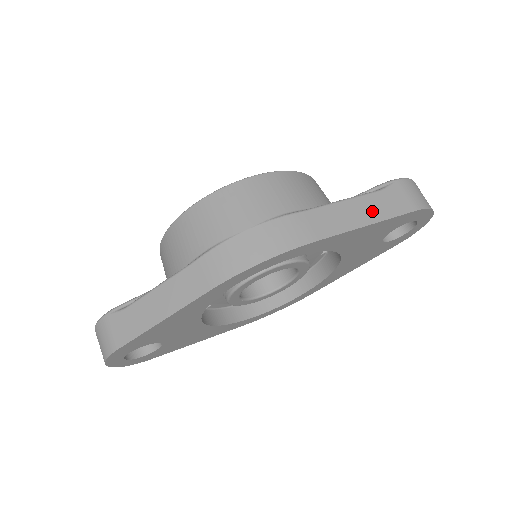
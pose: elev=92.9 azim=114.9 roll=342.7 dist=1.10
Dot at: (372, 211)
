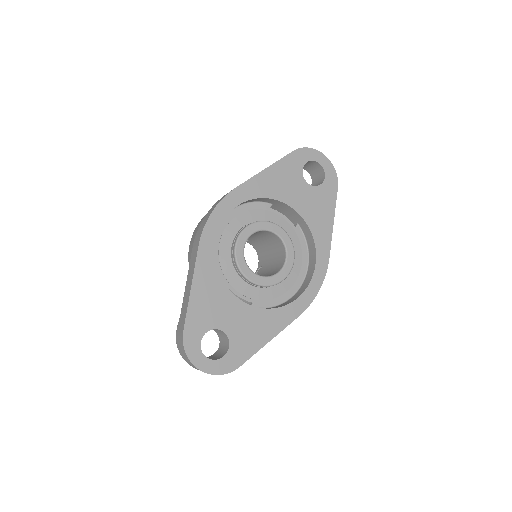
Dot at: occluded
